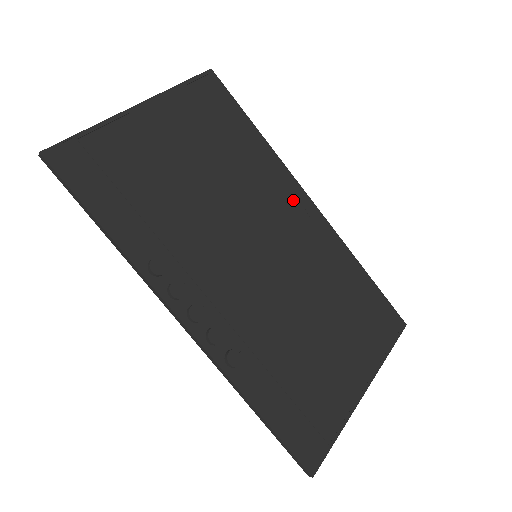
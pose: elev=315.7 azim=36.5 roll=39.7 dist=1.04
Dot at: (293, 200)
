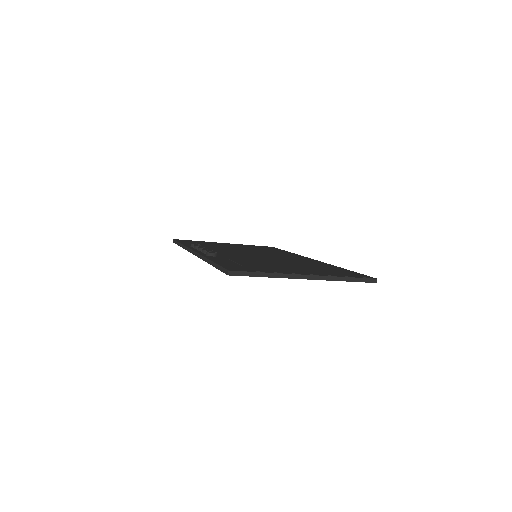
Dot at: (298, 257)
